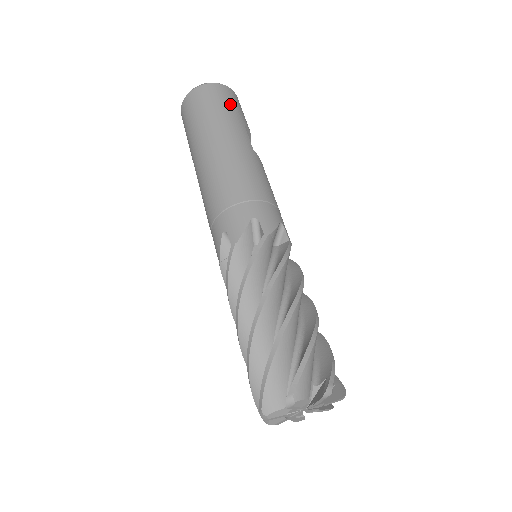
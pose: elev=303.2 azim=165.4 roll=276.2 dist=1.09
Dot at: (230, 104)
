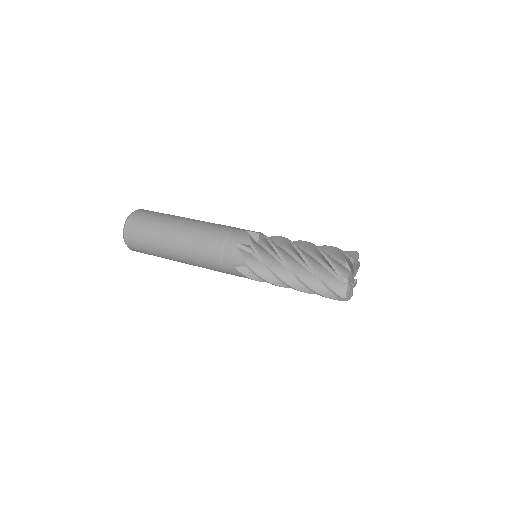
Dot at: occluded
